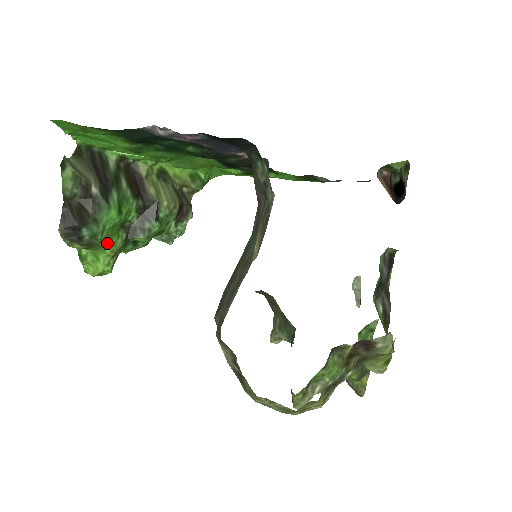
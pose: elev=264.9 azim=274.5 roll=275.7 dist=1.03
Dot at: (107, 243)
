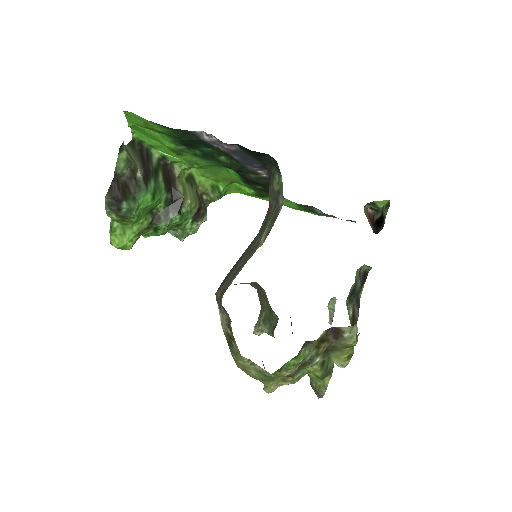
Dot at: (137, 220)
